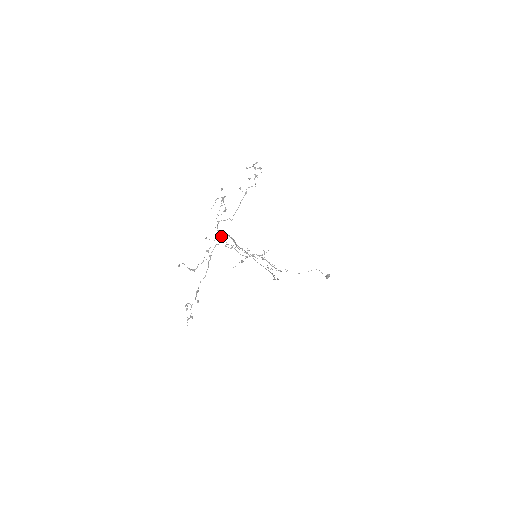
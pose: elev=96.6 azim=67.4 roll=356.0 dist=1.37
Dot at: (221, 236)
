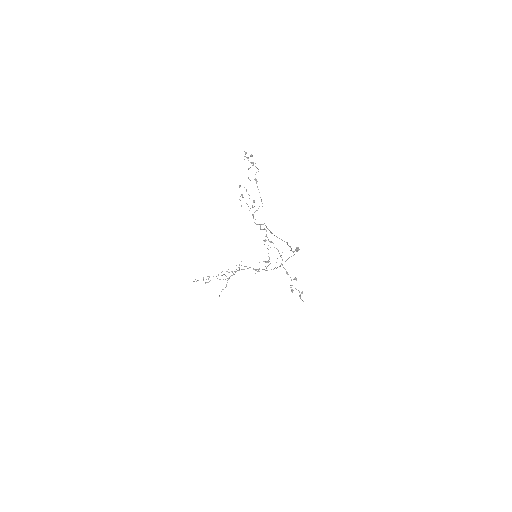
Dot at: (260, 227)
